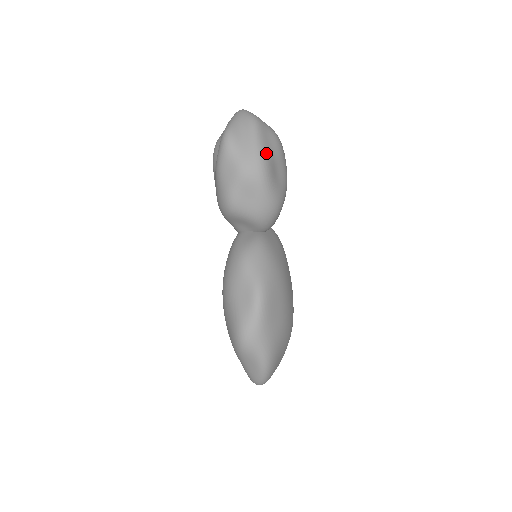
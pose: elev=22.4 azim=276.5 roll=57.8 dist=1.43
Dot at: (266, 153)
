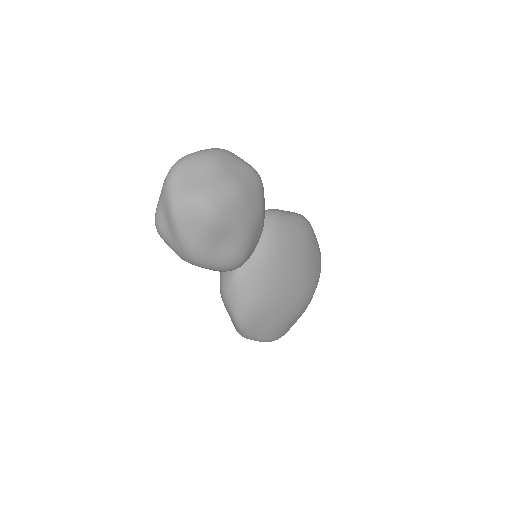
Dot at: (195, 245)
